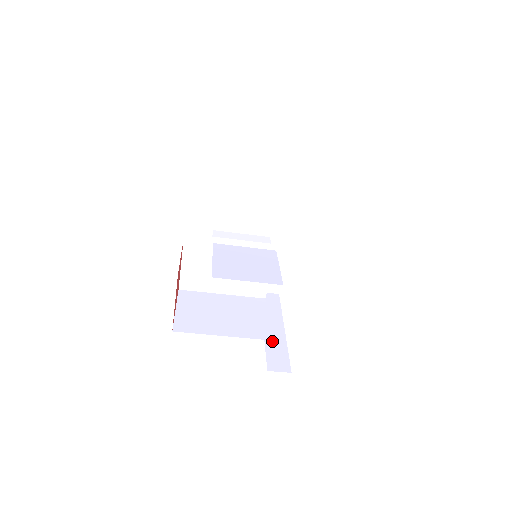
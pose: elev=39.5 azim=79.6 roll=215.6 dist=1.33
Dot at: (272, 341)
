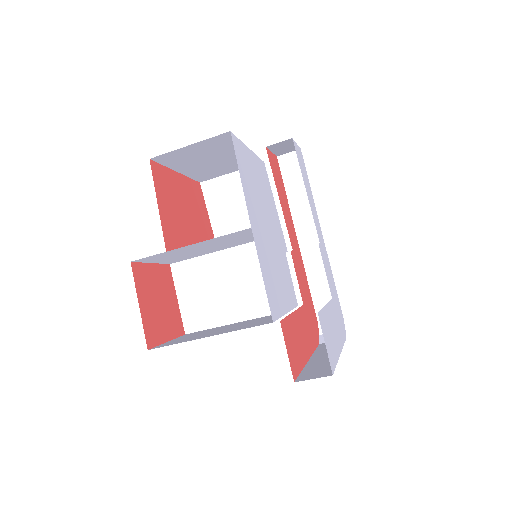
Dot at: (316, 364)
